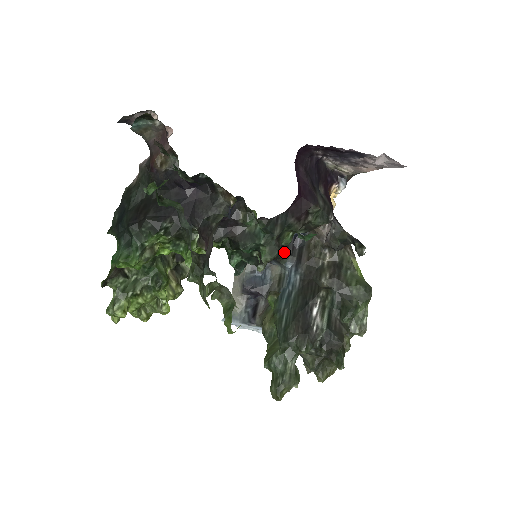
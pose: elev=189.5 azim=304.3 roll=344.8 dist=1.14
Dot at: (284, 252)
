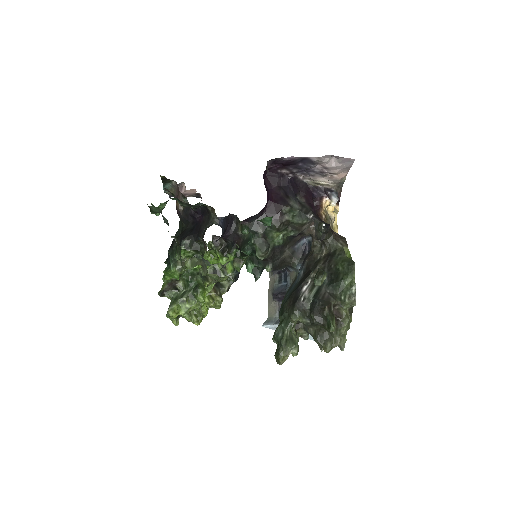
Dot at: (291, 256)
